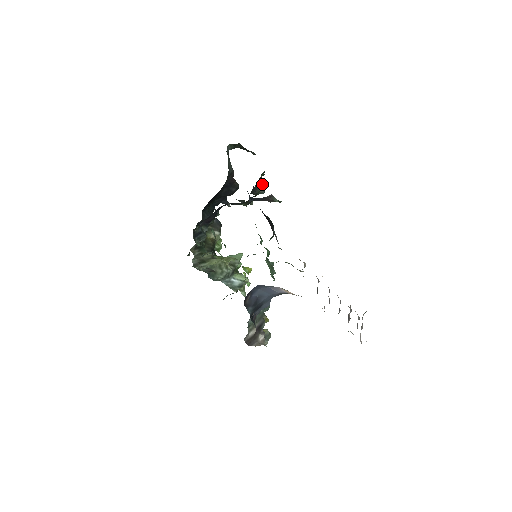
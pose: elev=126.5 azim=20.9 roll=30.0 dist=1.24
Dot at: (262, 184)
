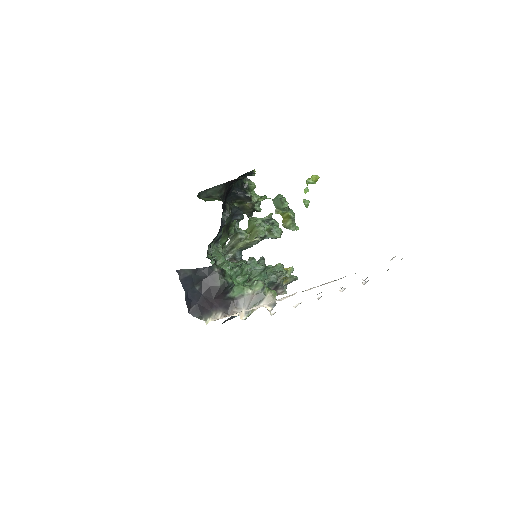
Dot at: (236, 216)
